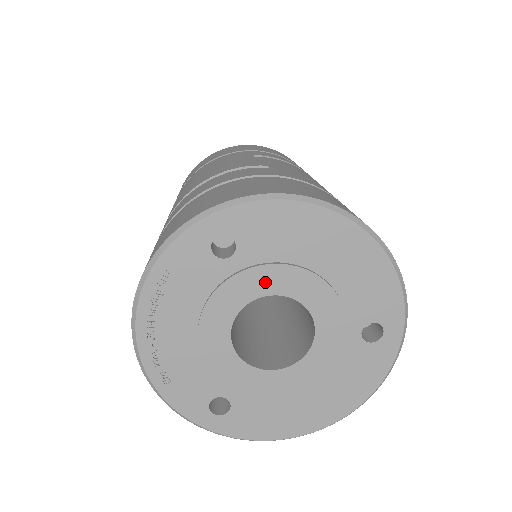
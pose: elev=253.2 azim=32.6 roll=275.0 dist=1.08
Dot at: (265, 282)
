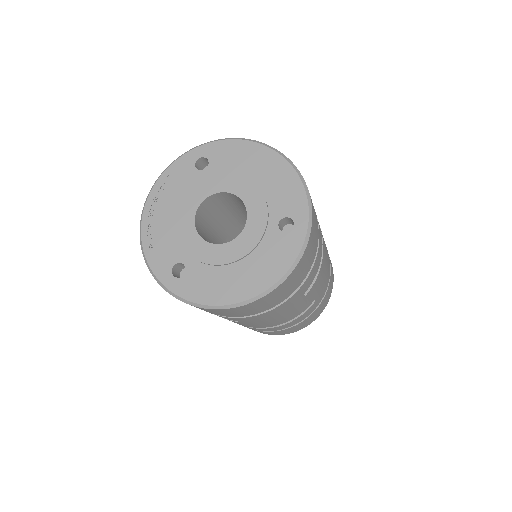
Dot at: (221, 184)
